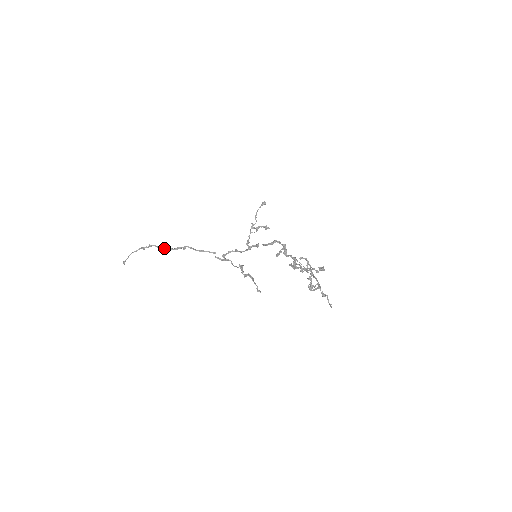
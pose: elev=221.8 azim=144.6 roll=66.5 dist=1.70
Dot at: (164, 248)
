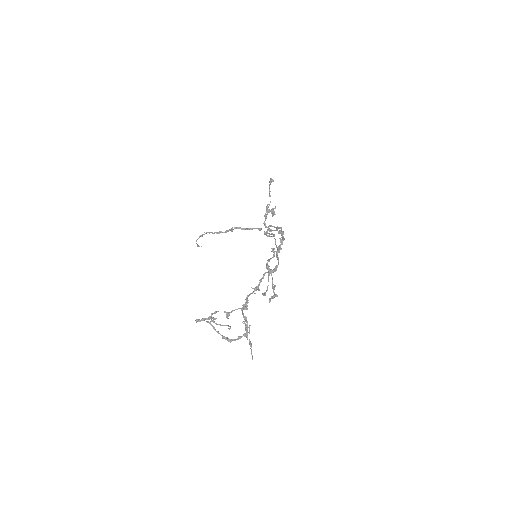
Dot at: (217, 233)
